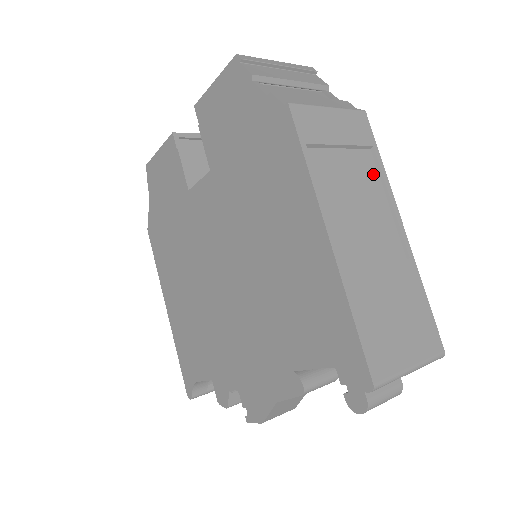
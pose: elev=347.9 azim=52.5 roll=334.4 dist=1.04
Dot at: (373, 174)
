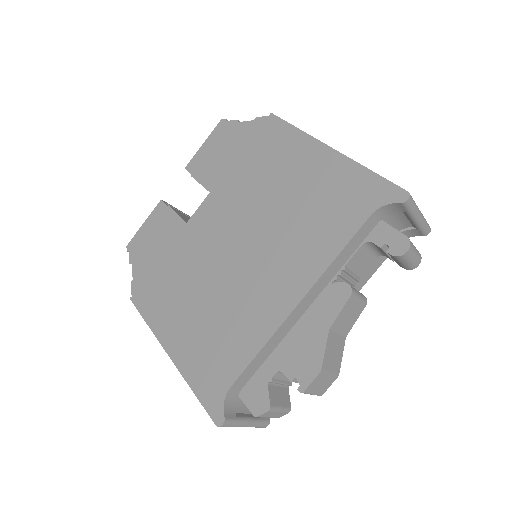
Dot at: occluded
